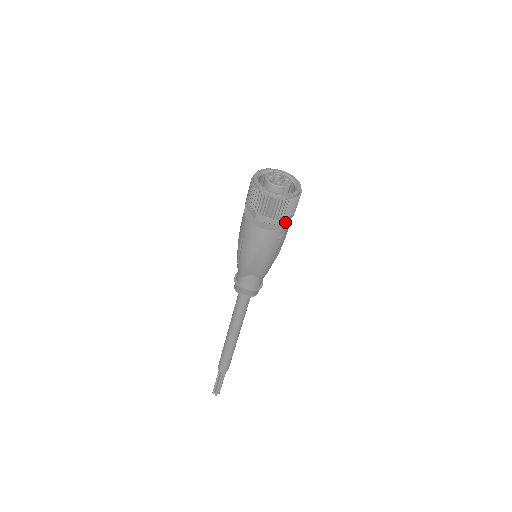
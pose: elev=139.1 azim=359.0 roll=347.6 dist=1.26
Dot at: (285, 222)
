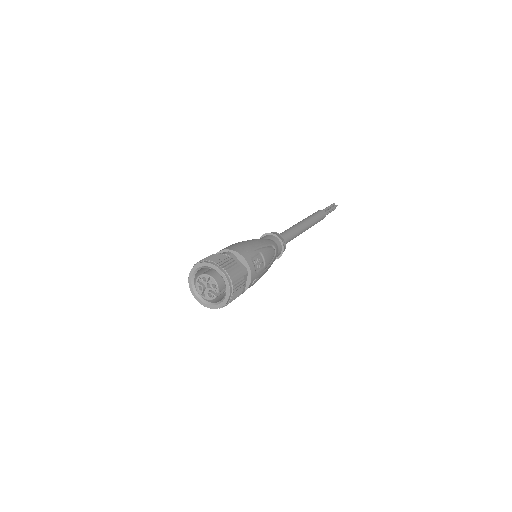
Dot at: (244, 290)
